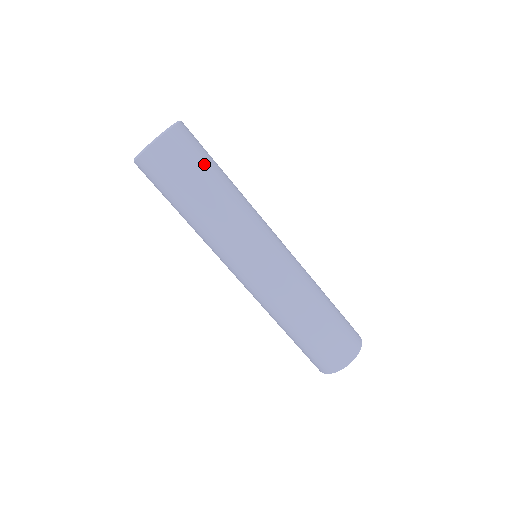
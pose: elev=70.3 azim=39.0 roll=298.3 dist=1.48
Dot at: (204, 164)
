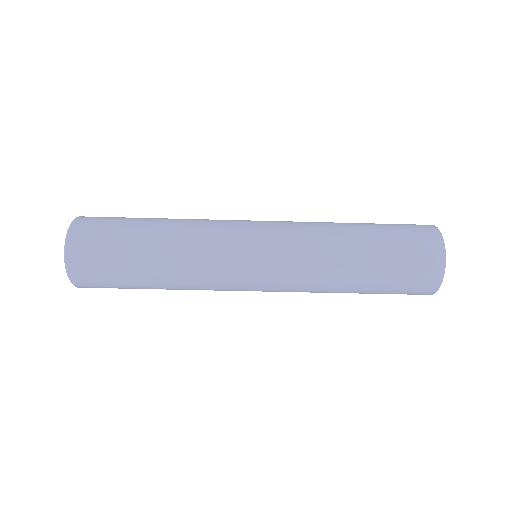
Dot at: (121, 262)
